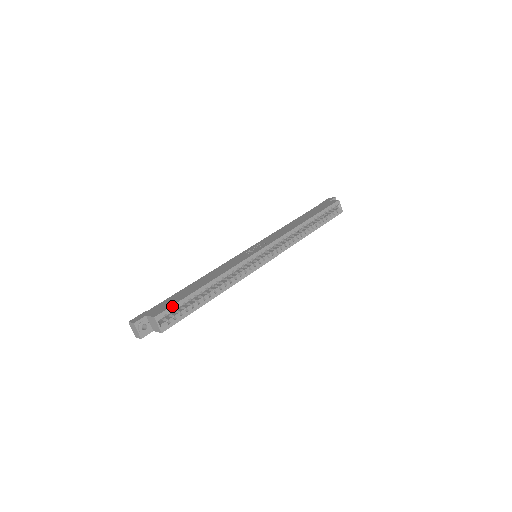
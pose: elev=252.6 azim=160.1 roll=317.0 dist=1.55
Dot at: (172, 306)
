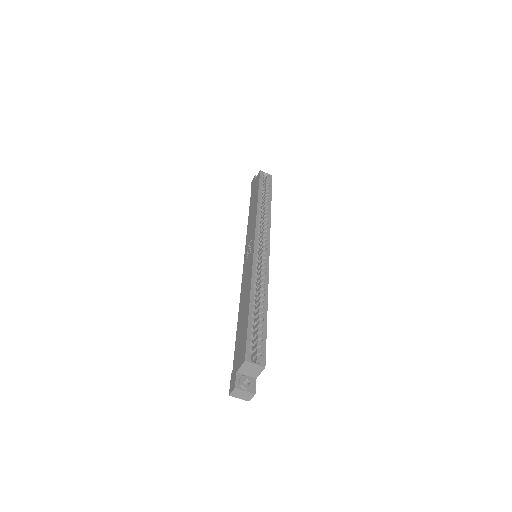
Dot at: (247, 340)
